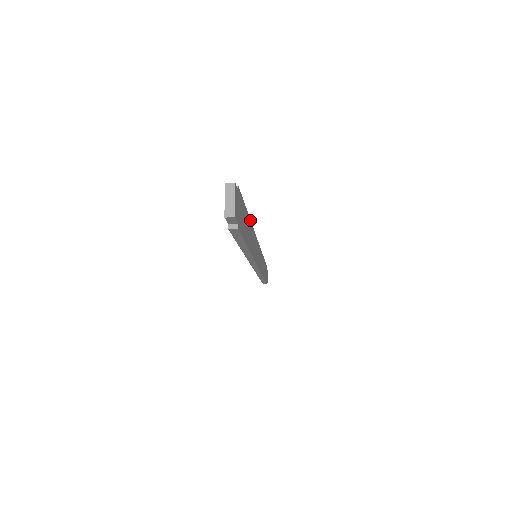
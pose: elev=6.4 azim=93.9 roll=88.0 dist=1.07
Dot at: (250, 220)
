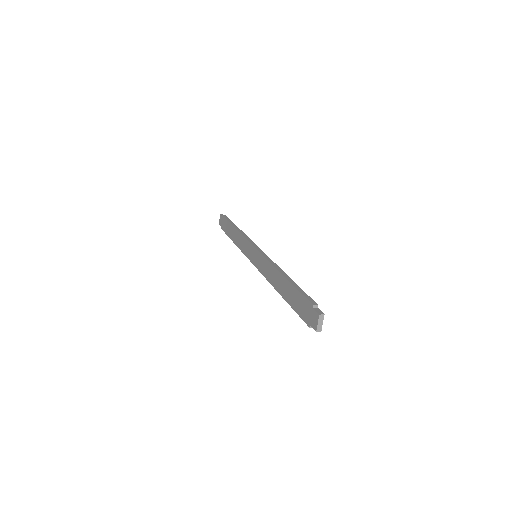
Dot at: (287, 275)
